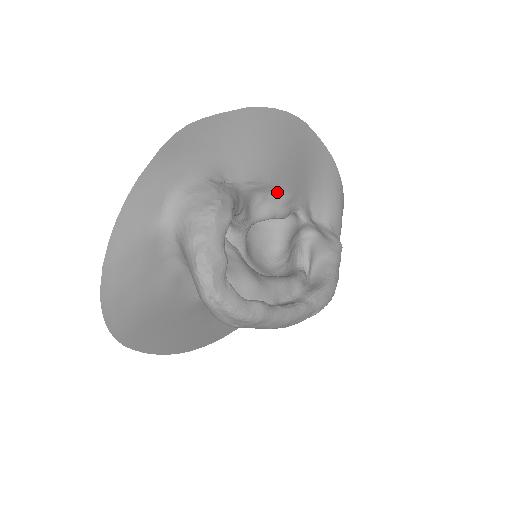
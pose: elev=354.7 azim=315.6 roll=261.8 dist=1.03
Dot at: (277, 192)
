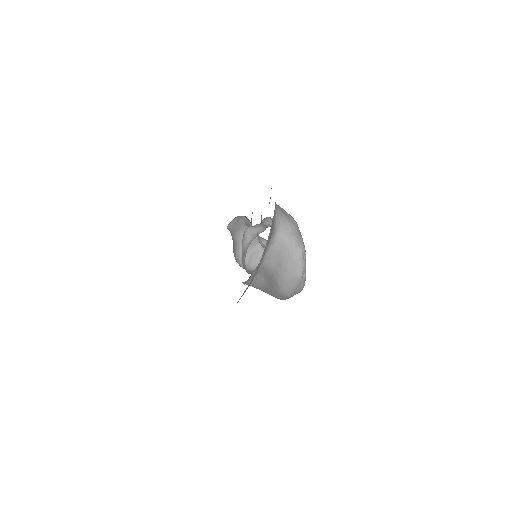
Dot at: occluded
